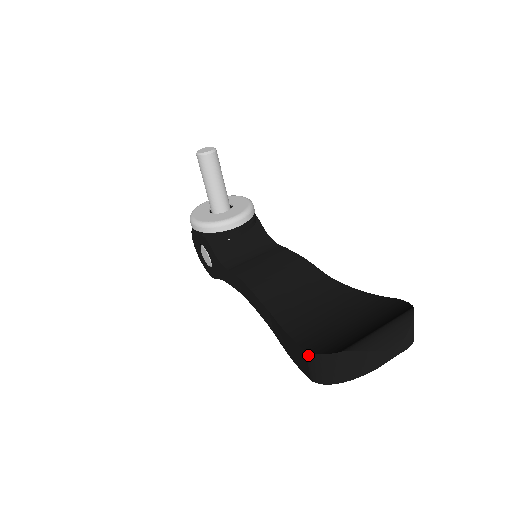
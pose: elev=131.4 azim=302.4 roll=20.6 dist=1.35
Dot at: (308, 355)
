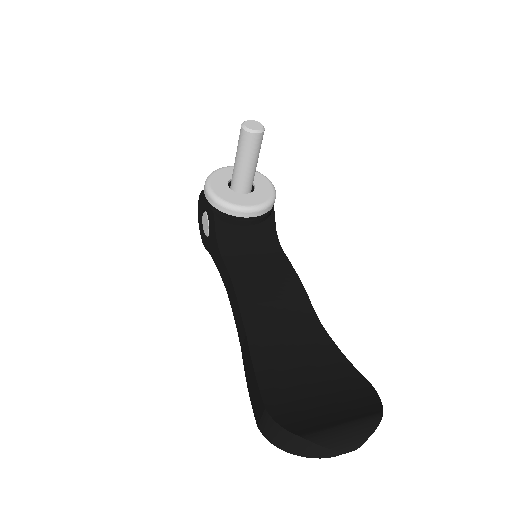
Dot at: (266, 413)
